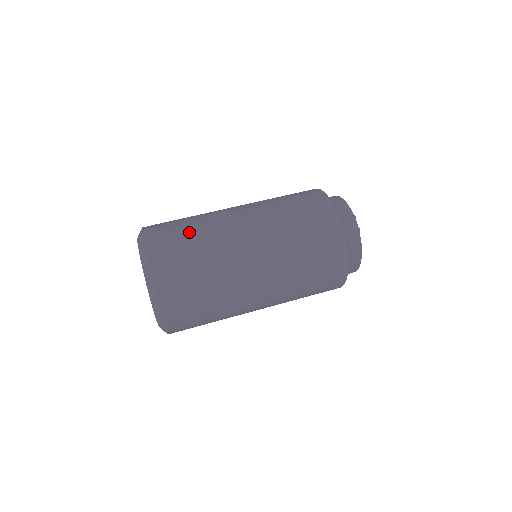
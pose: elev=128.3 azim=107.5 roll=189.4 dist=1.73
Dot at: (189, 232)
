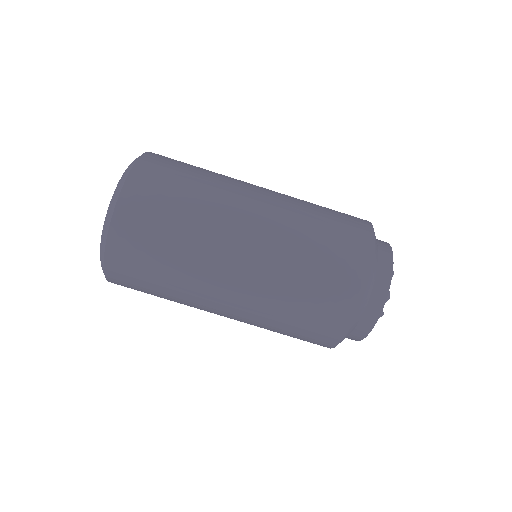
Dot at: (167, 247)
